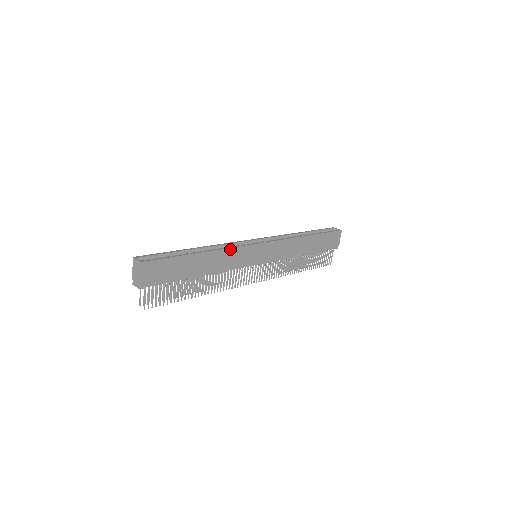
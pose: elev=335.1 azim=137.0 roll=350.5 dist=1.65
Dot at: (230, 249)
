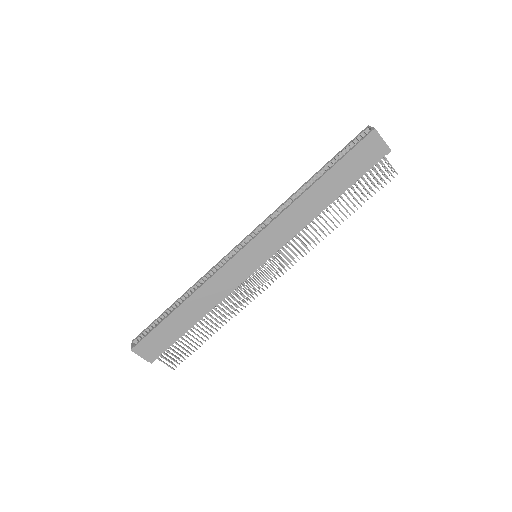
Dot at: (208, 281)
